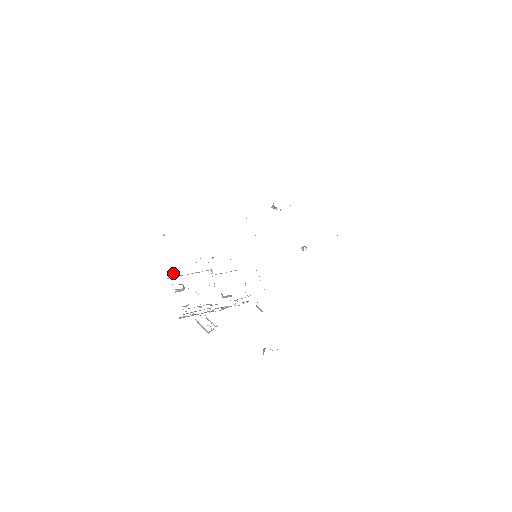
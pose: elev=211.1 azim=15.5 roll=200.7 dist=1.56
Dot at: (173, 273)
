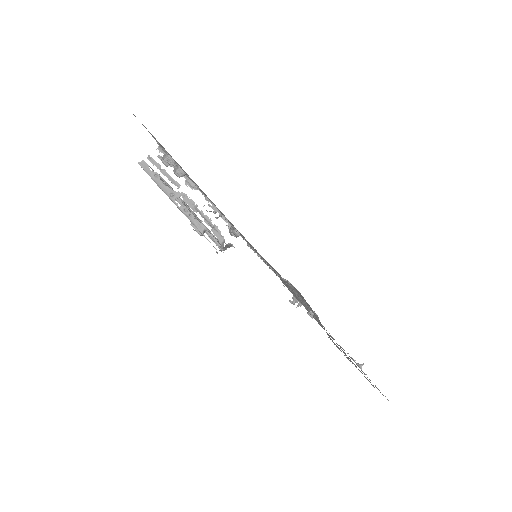
Dot at: occluded
